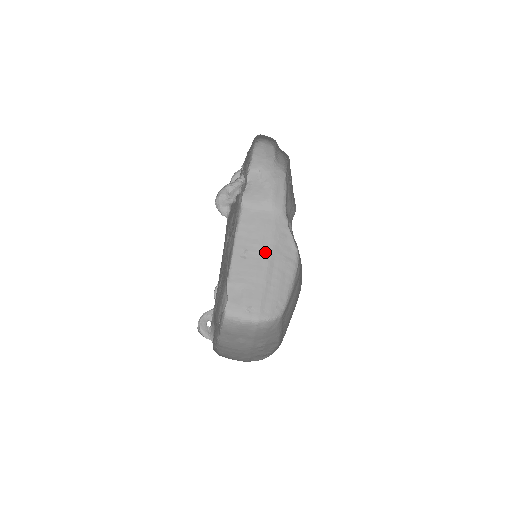
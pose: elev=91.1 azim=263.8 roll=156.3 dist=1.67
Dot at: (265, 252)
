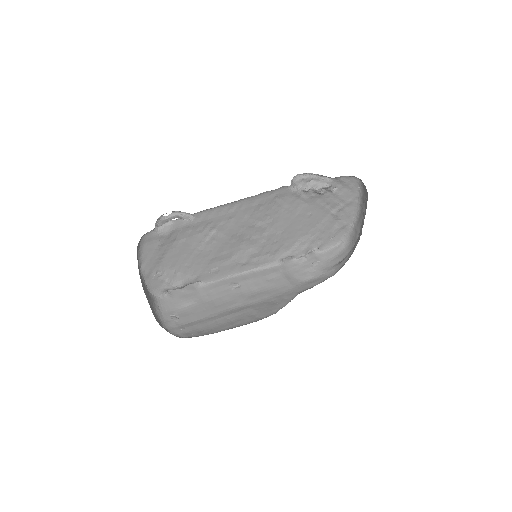
Dot at: (249, 300)
